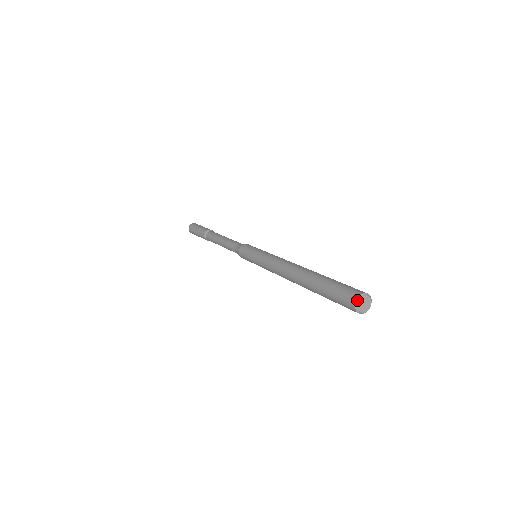
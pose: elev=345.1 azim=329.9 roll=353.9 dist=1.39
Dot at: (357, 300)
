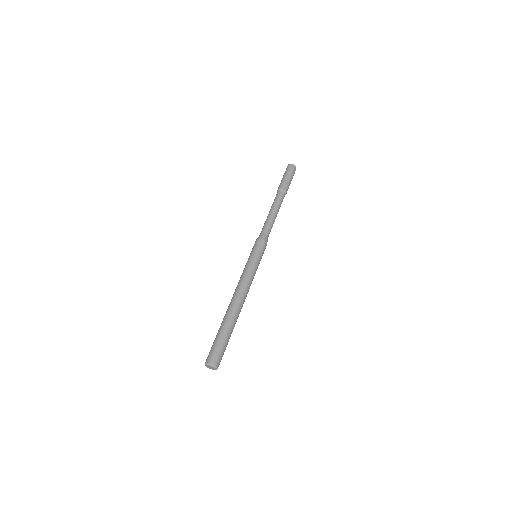
Dot at: (211, 364)
